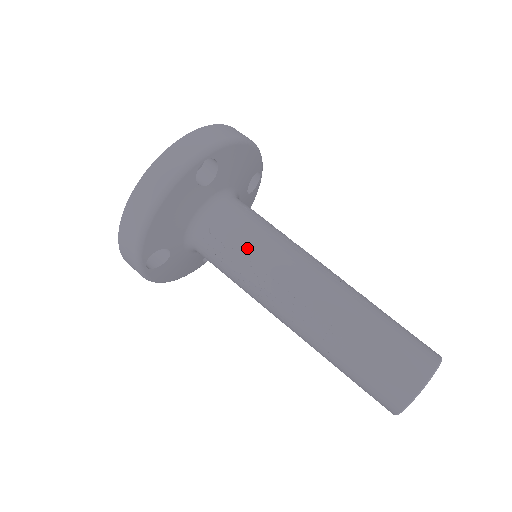
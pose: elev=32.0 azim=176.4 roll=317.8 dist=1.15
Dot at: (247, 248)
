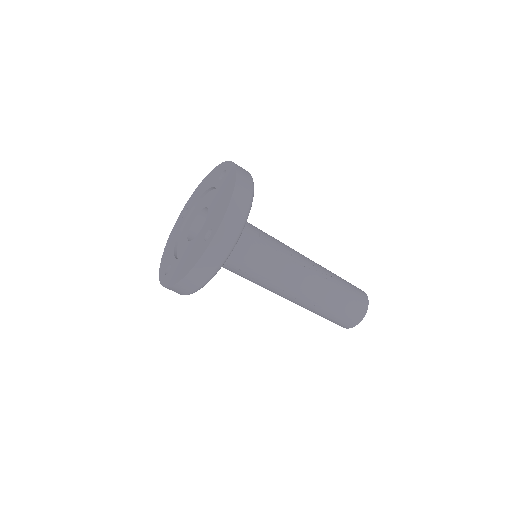
Dot at: (258, 272)
